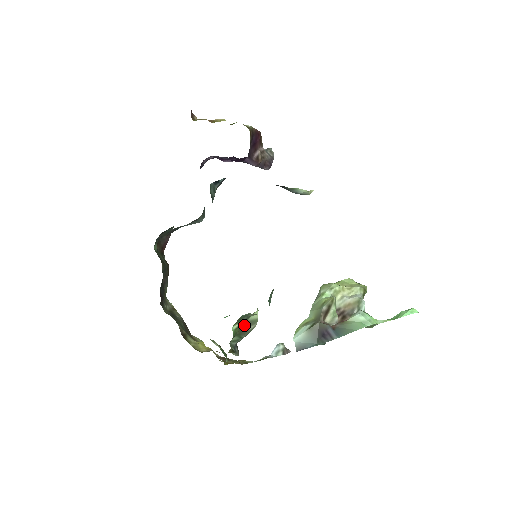
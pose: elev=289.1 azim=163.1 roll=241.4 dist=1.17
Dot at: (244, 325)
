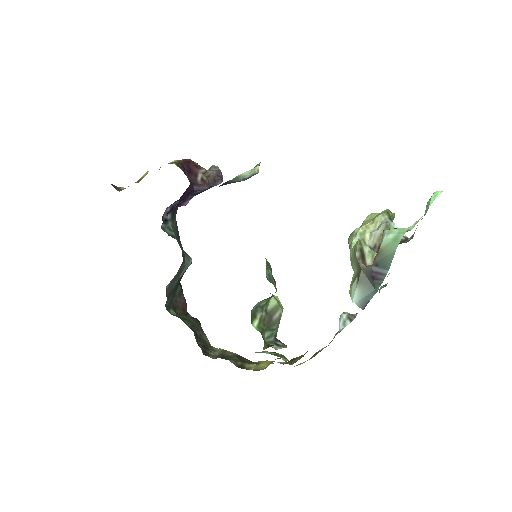
Dot at: (267, 317)
